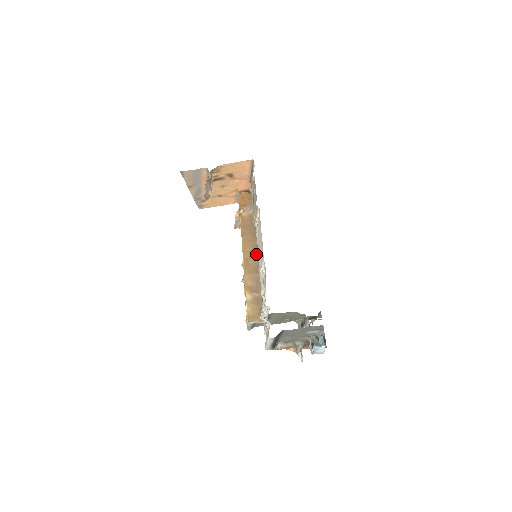
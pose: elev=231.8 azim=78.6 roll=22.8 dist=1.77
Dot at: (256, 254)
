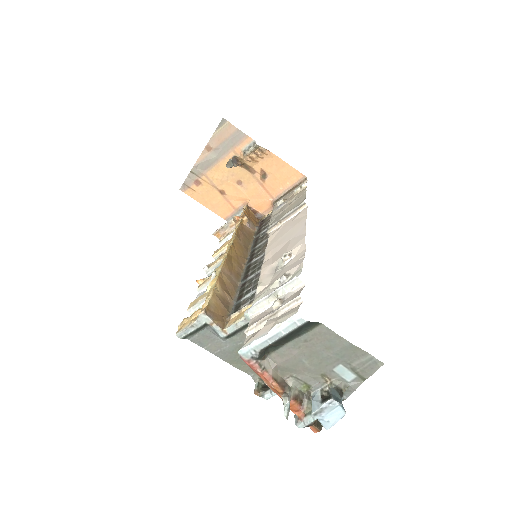
Dot at: (243, 263)
